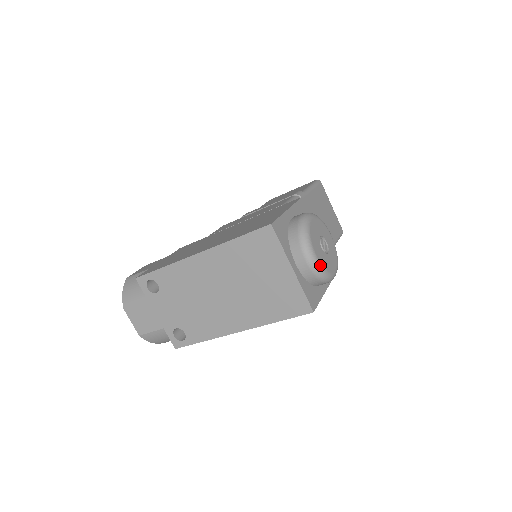
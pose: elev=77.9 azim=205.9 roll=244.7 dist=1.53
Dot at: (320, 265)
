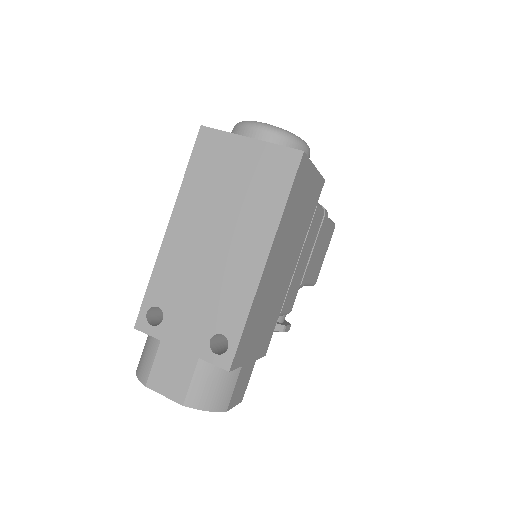
Dot at: (275, 126)
